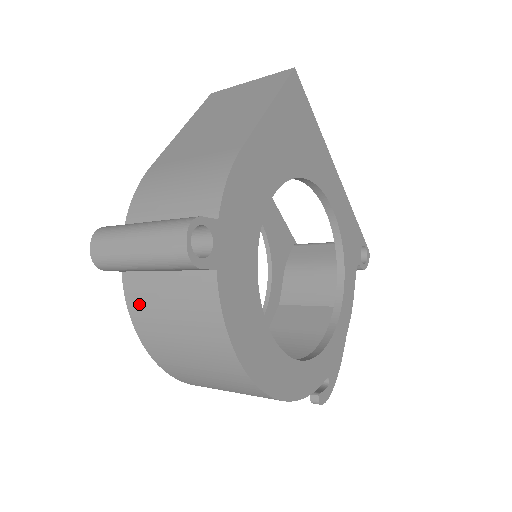
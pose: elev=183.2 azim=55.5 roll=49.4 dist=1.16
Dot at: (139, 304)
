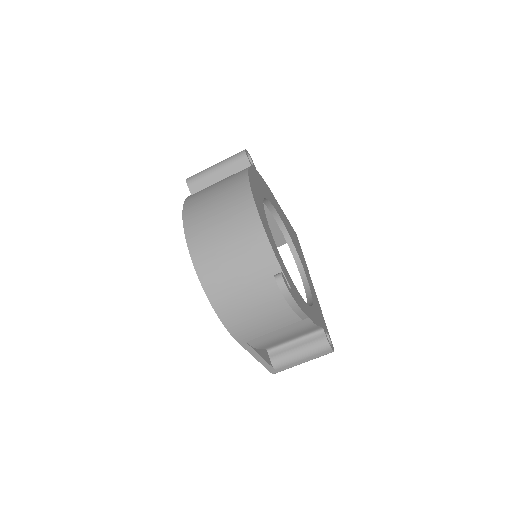
Dot at: (196, 193)
